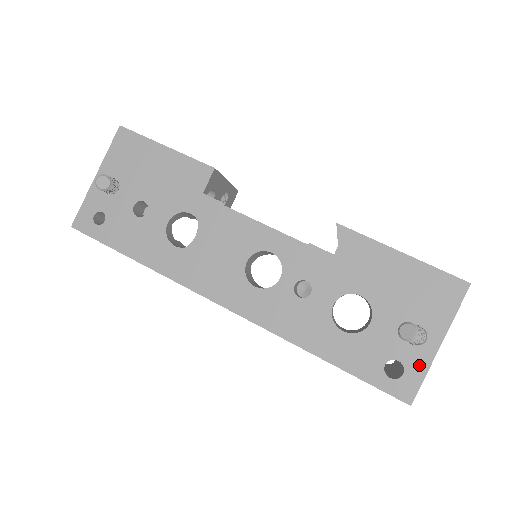
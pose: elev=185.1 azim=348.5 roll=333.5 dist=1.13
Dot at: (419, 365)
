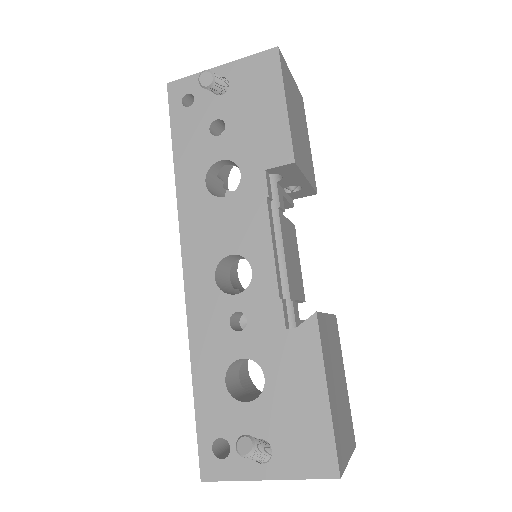
Dot at: (238, 469)
